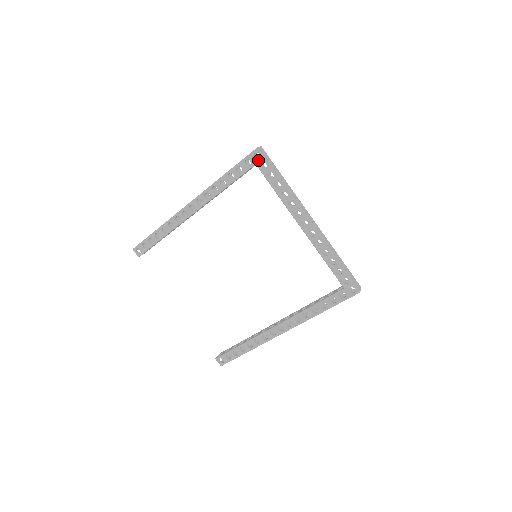
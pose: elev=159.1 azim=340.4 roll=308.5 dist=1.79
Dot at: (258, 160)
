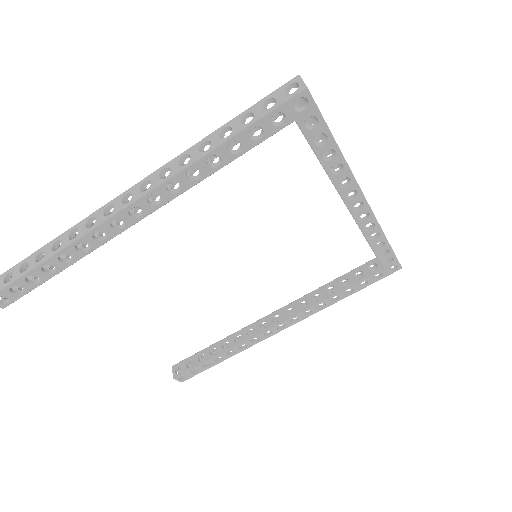
Dot at: (303, 113)
